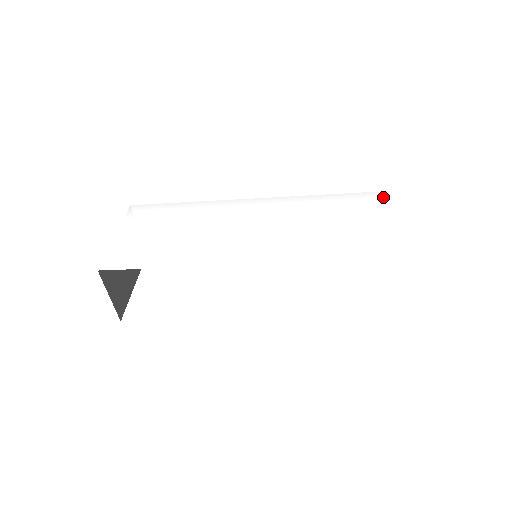
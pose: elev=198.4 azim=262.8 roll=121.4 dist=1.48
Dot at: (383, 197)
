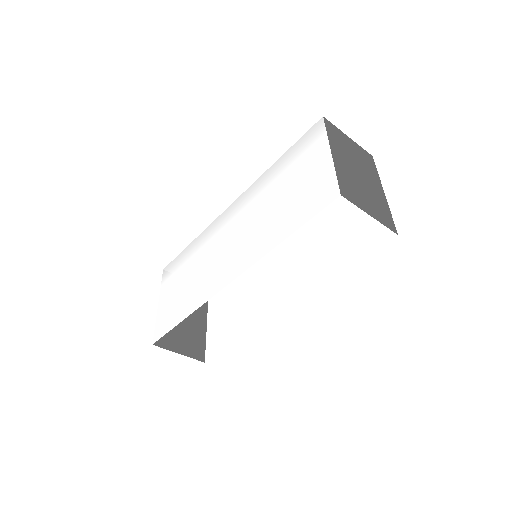
Dot at: (317, 130)
